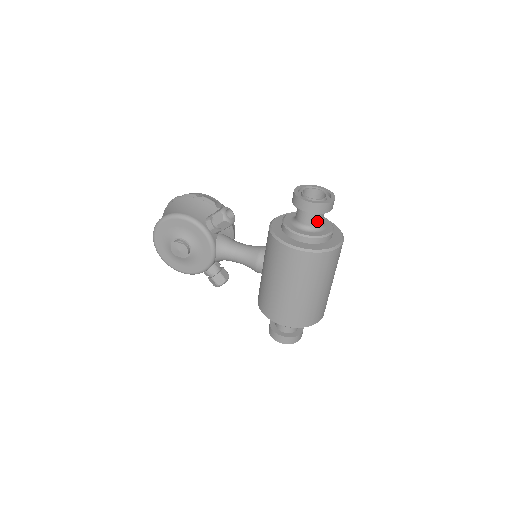
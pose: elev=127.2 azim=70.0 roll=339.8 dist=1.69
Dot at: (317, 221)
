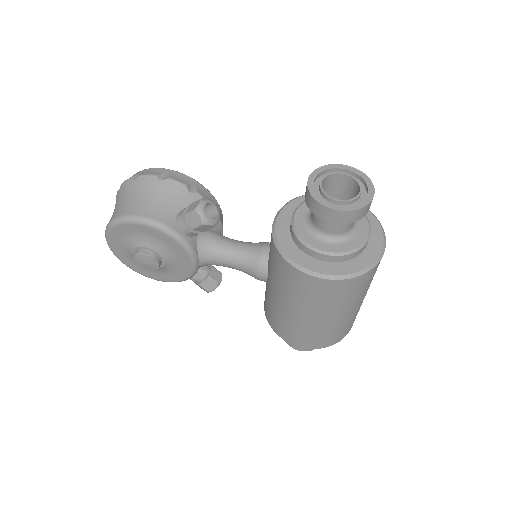
Dot at: (346, 227)
